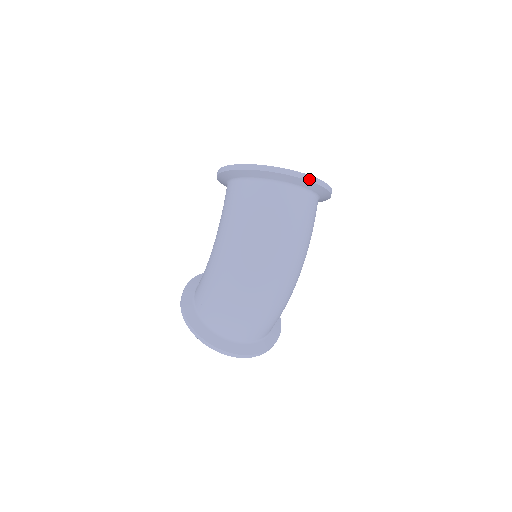
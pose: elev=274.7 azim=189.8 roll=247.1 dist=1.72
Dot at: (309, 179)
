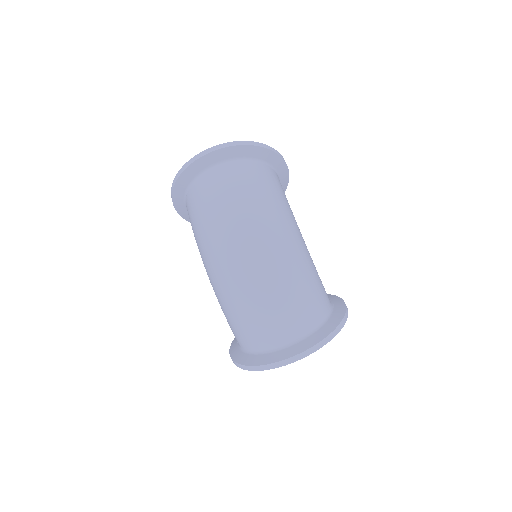
Dot at: (216, 149)
